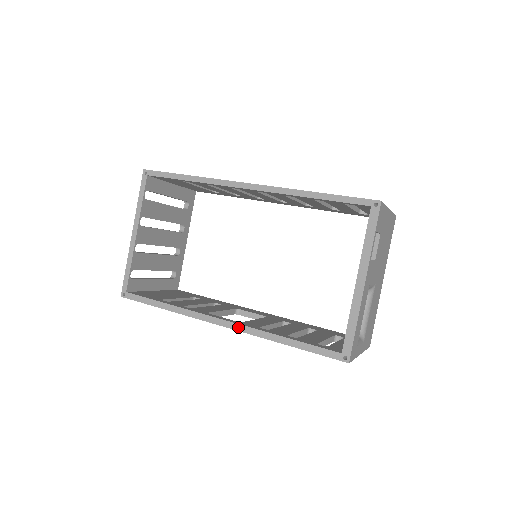
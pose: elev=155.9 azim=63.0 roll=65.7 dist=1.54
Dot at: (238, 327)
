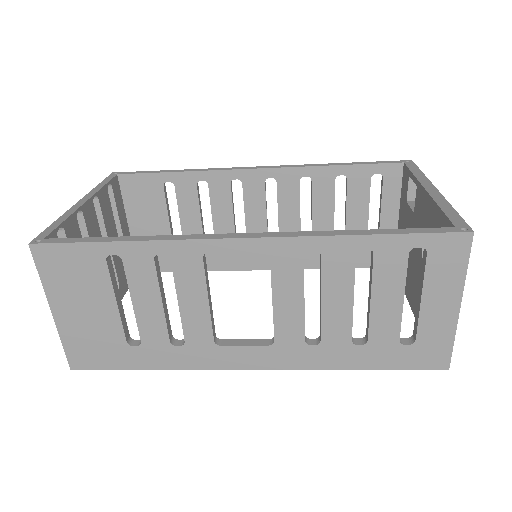
Dot at: (274, 234)
